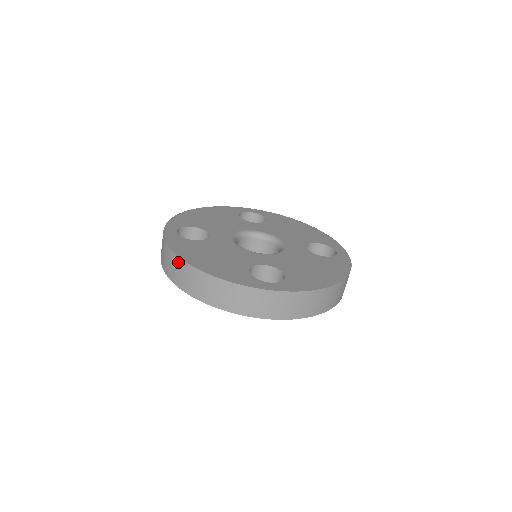
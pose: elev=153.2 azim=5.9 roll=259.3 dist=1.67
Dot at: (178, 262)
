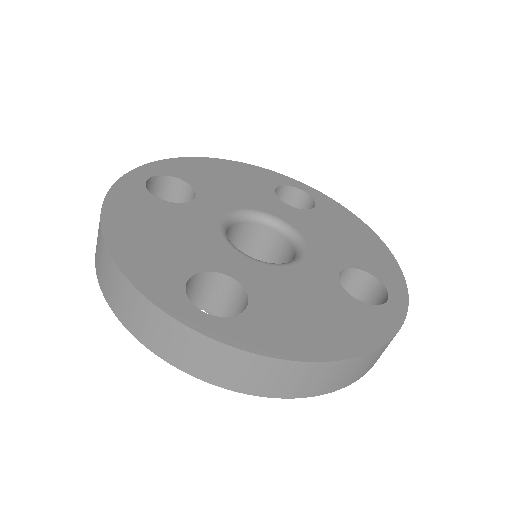
Dot at: (309, 369)
